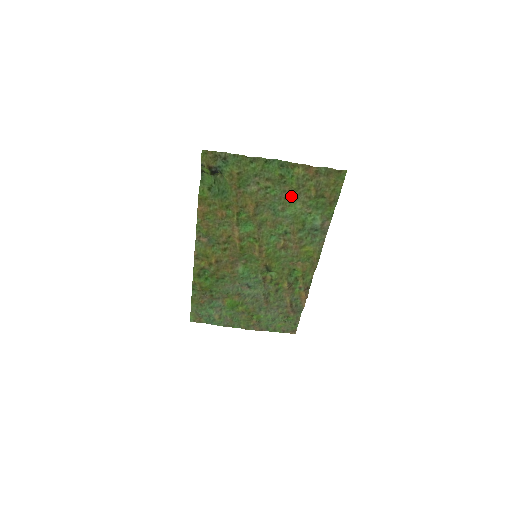
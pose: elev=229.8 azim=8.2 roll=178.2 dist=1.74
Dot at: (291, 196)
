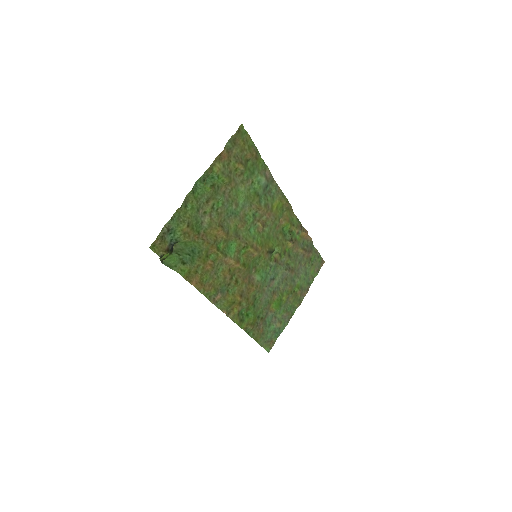
Dot at: (232, 189)
